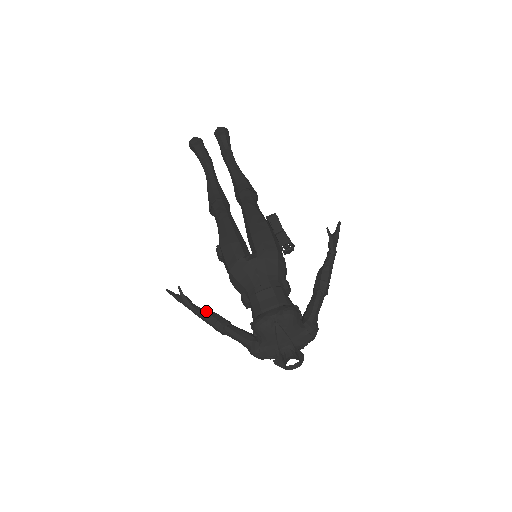
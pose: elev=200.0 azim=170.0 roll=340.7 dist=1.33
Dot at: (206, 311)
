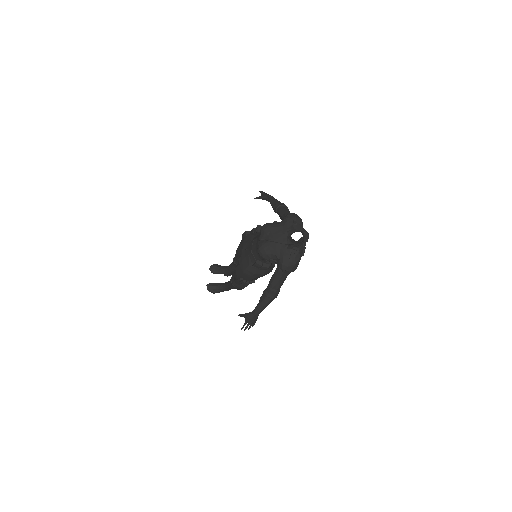
Dot at: (259, 301)
